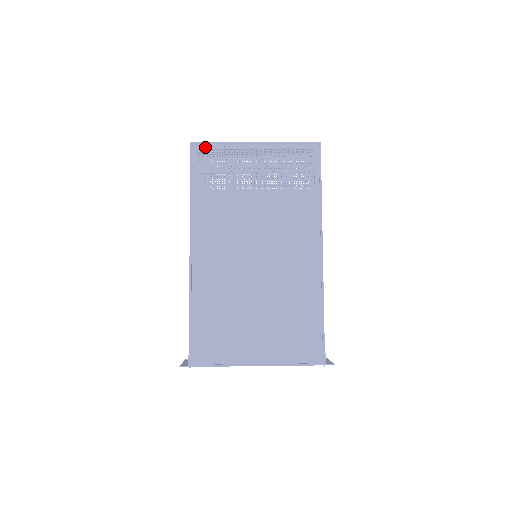
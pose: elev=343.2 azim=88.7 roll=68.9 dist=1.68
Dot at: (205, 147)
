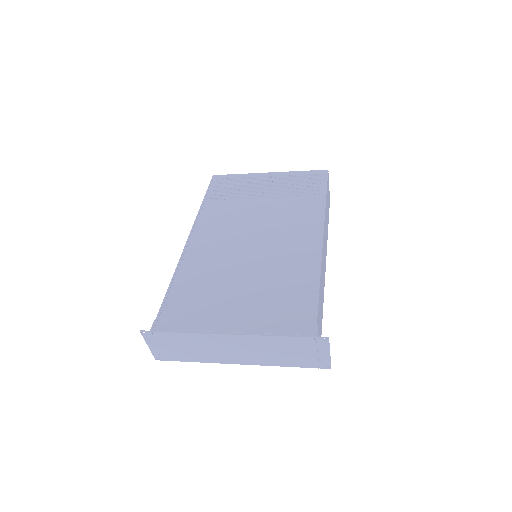
Dot at: (225, 177)
